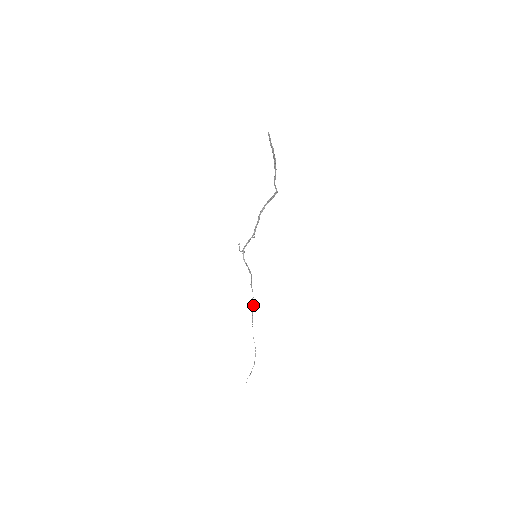
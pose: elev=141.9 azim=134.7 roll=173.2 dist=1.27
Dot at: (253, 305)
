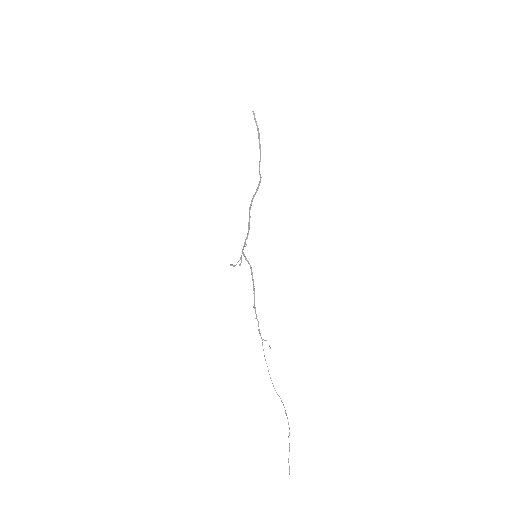
Dot at: occluded
